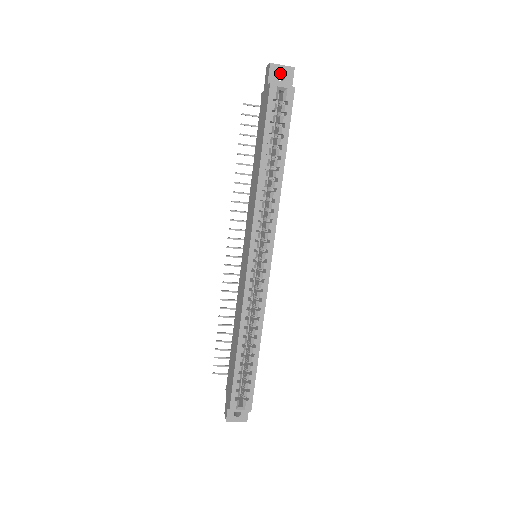
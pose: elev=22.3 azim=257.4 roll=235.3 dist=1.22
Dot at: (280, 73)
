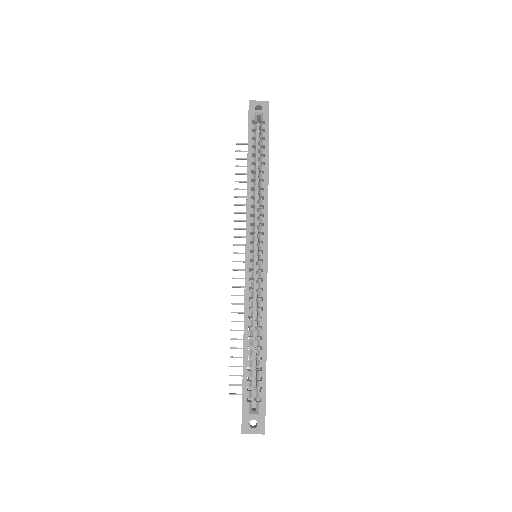
Dot at: (259, 109)
